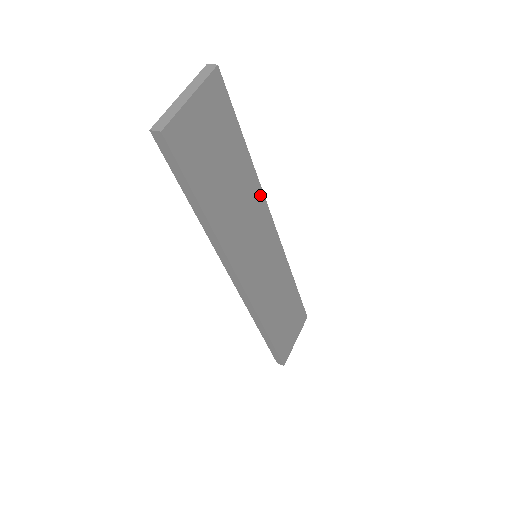
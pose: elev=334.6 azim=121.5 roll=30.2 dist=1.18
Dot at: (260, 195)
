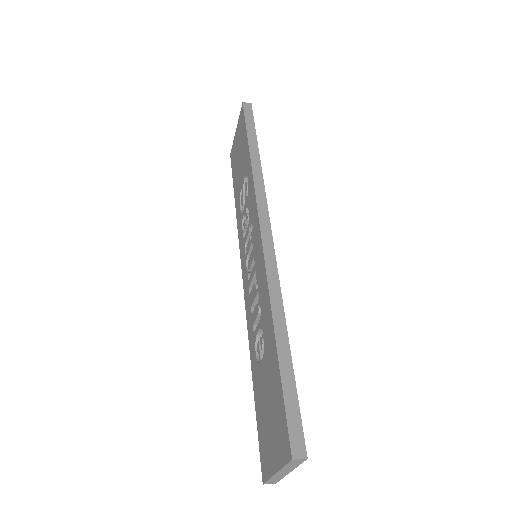
Dot at: occluded
